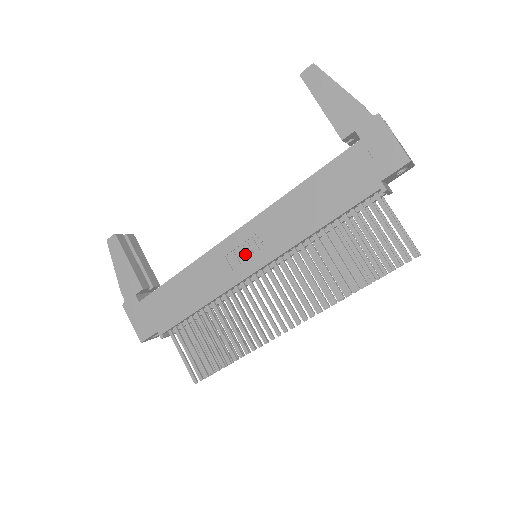
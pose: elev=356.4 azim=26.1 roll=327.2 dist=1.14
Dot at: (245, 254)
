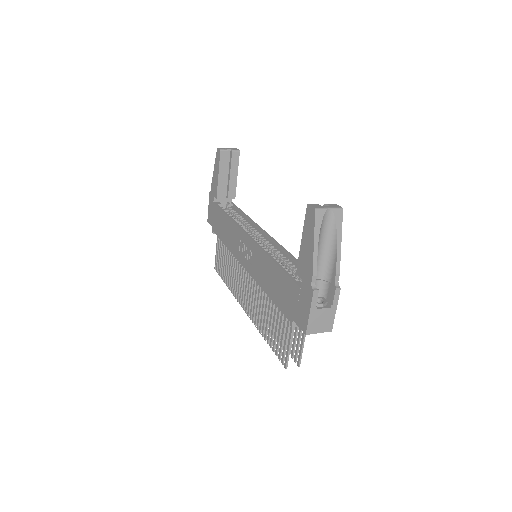
Dot at: (245, 252)
